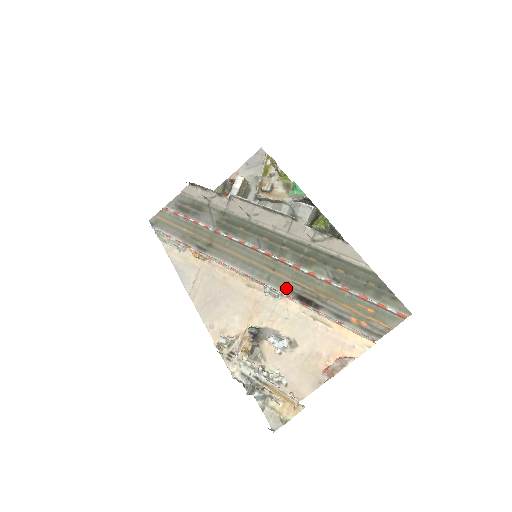
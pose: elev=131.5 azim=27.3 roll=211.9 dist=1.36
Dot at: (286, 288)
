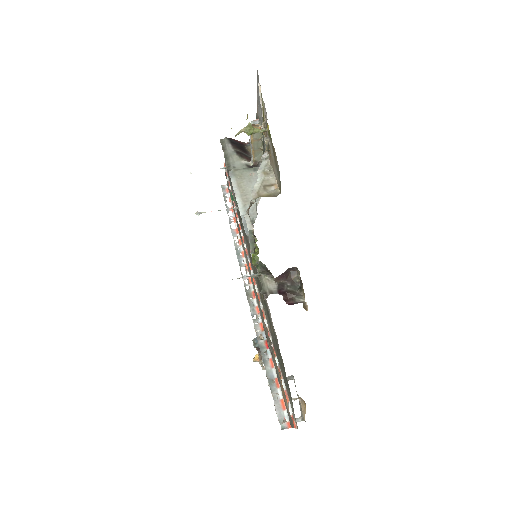
Dot at: (261, 314)
